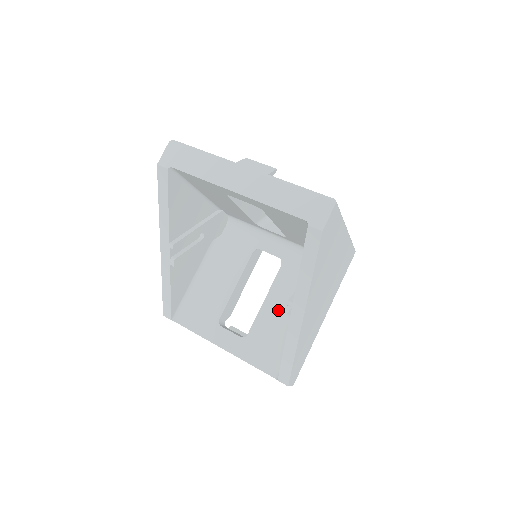
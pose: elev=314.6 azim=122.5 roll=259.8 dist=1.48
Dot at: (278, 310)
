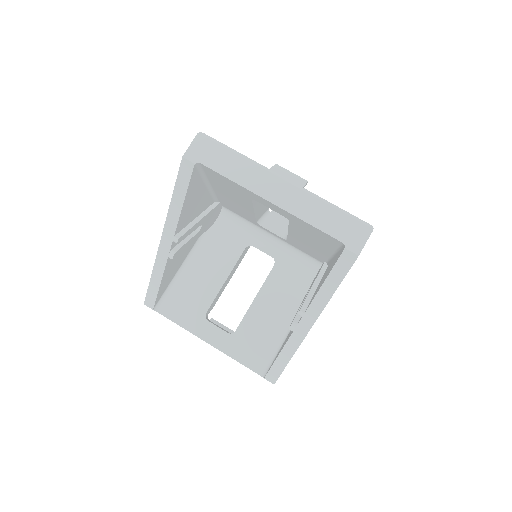
Dot at: (268, 309)
